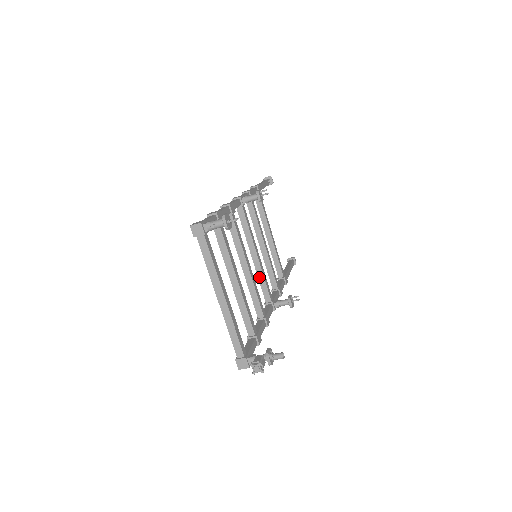
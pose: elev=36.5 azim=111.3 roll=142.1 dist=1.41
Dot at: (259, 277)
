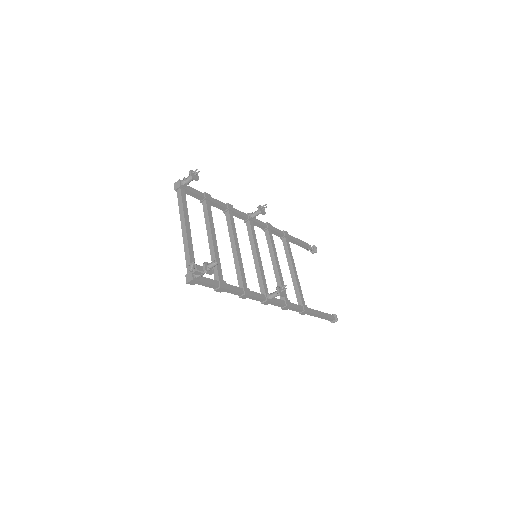
Dot at: (257, 274)
